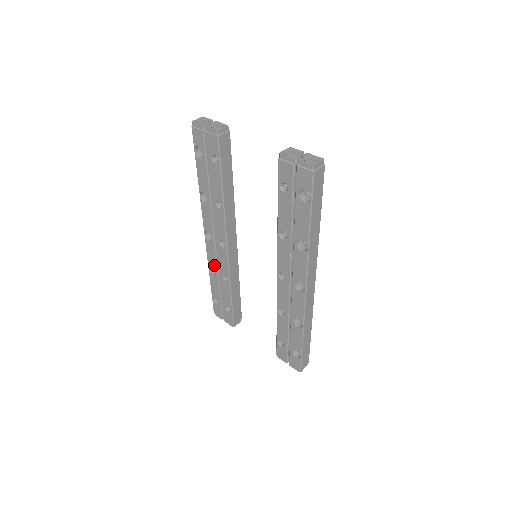
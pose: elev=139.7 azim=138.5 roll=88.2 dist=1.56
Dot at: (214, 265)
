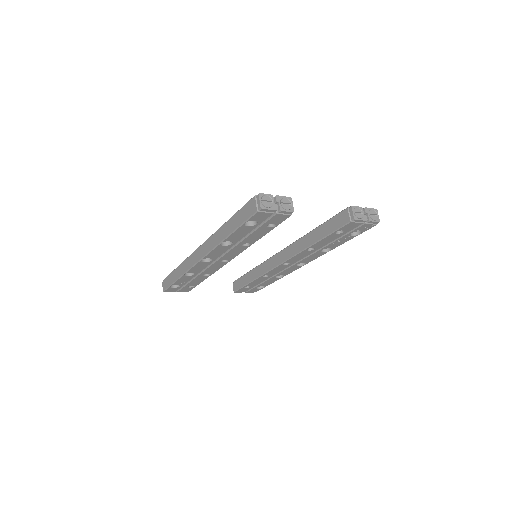
Dot at: (197, 272)
